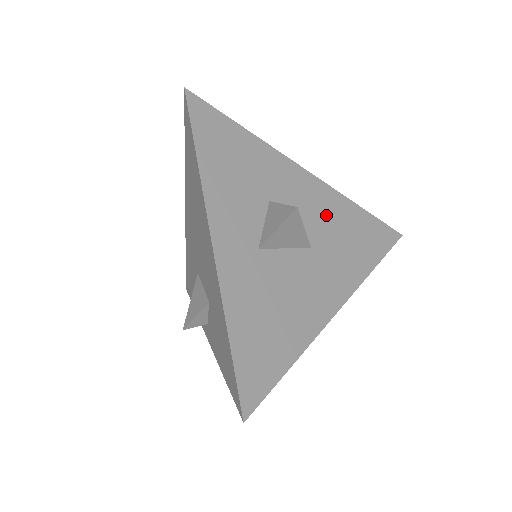
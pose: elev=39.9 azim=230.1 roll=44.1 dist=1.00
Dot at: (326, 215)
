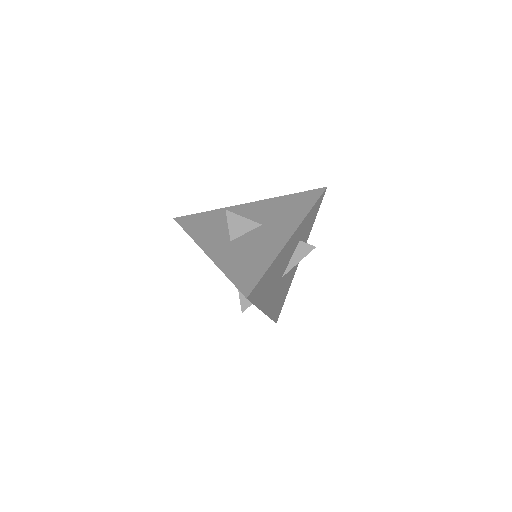
Dot at: (267, 210)
